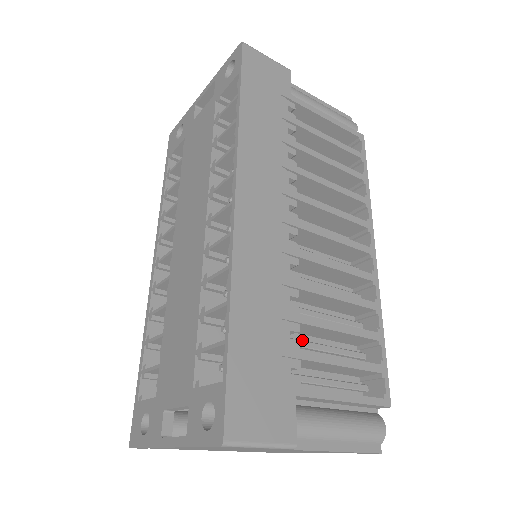
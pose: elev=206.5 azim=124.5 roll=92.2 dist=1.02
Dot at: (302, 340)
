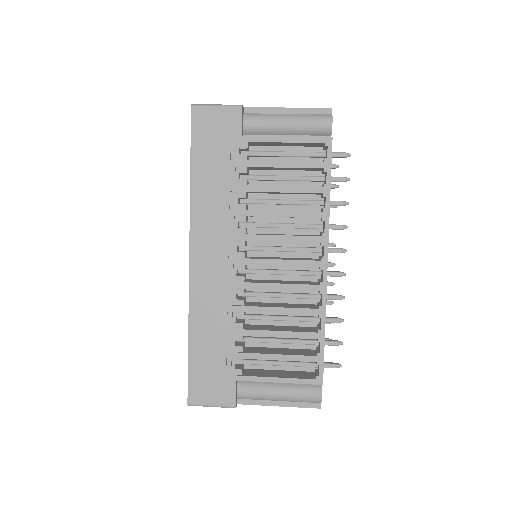
Dot at: (258, 337)
